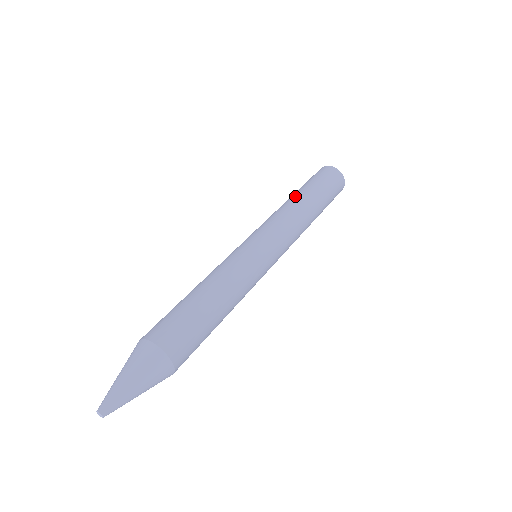
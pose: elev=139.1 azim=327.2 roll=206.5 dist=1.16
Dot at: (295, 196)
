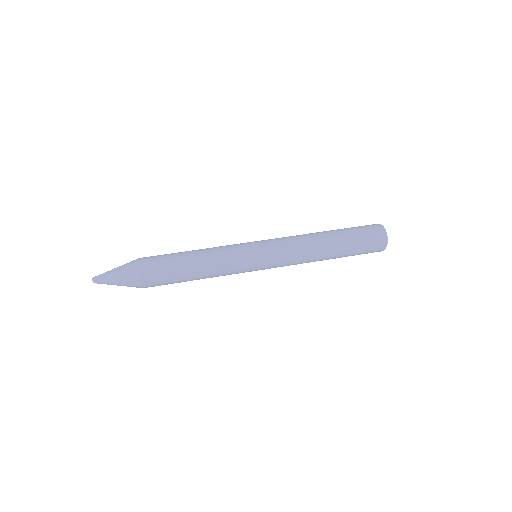
Dot at: (325, 235)
